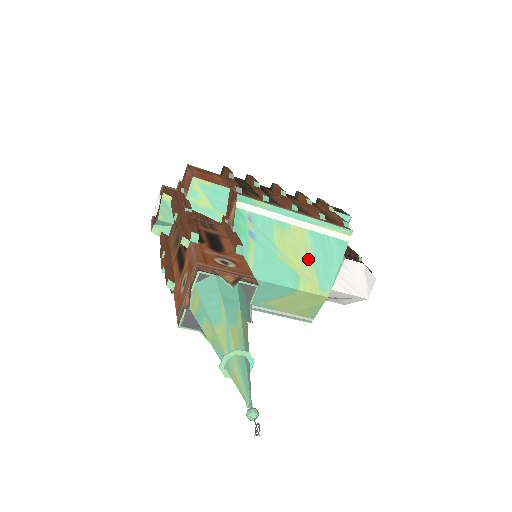
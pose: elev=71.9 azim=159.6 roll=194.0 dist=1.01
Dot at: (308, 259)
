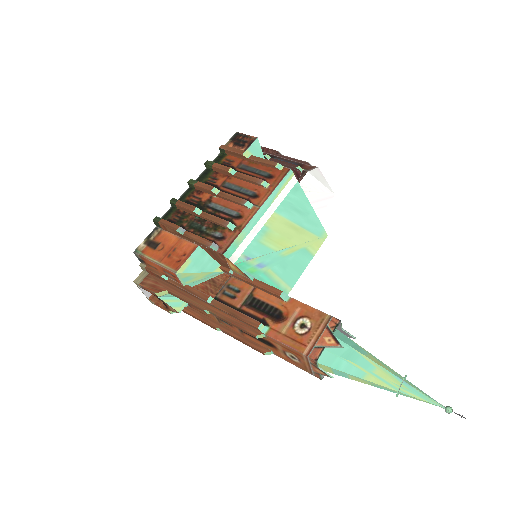
Dot at: (296, 230)
